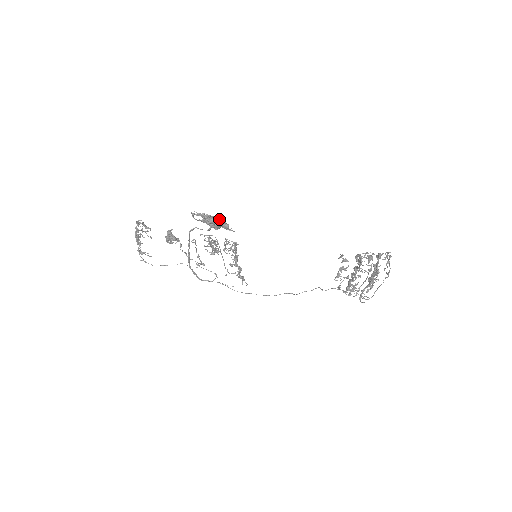
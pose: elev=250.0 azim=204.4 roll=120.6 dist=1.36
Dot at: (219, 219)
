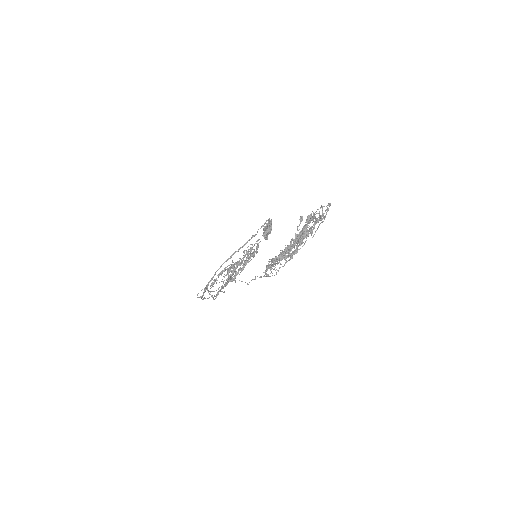
Dot at: occluded
